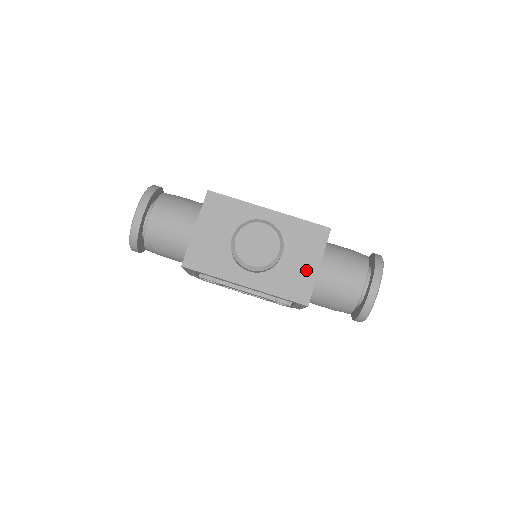
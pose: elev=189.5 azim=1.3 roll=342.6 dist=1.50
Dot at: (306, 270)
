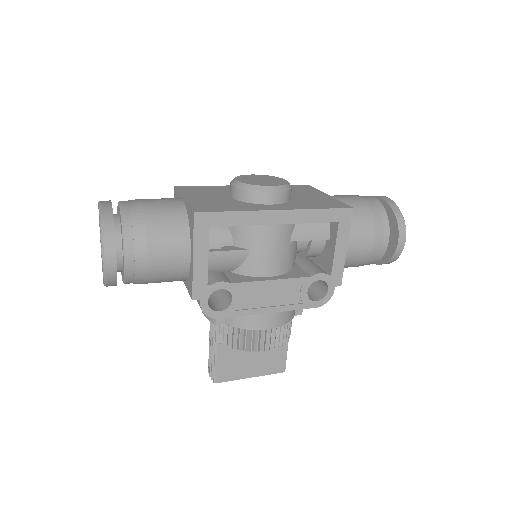
Dot at: (321, 198)
